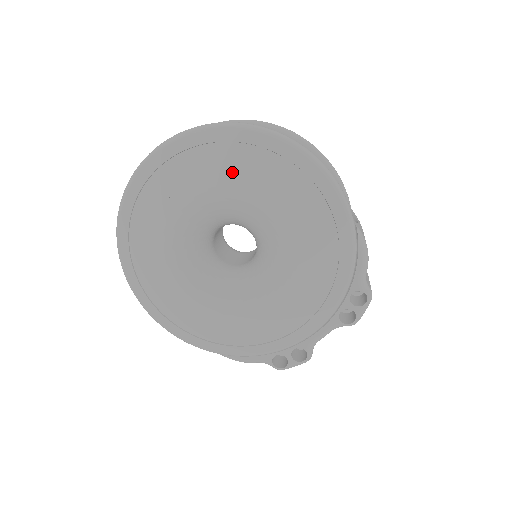
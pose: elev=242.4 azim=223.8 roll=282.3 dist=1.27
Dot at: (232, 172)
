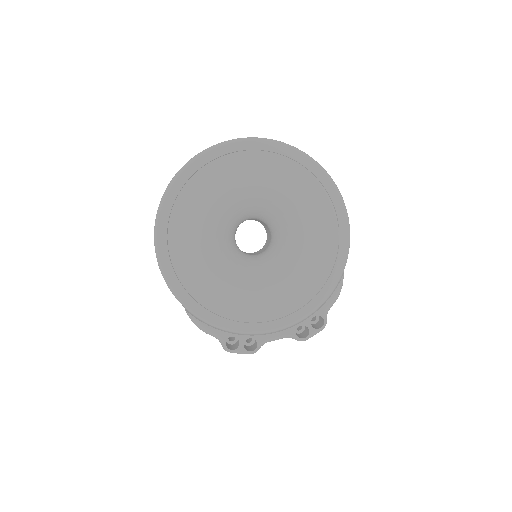
Dot at: (294, 185)
